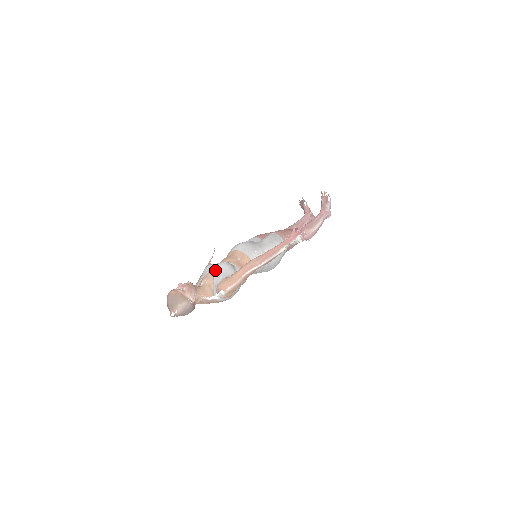
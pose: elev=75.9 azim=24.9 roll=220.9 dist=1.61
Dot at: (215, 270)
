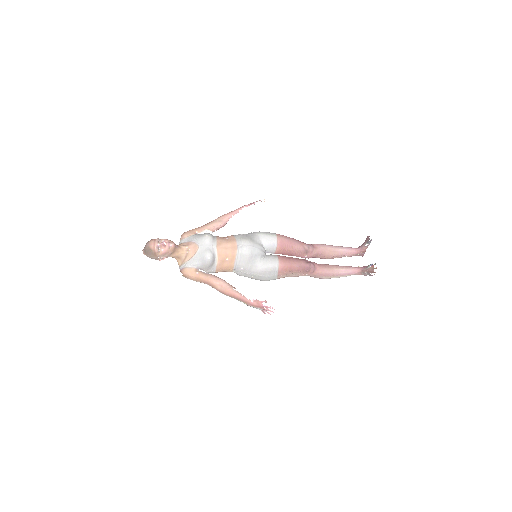
Dot at: (200, 253)
